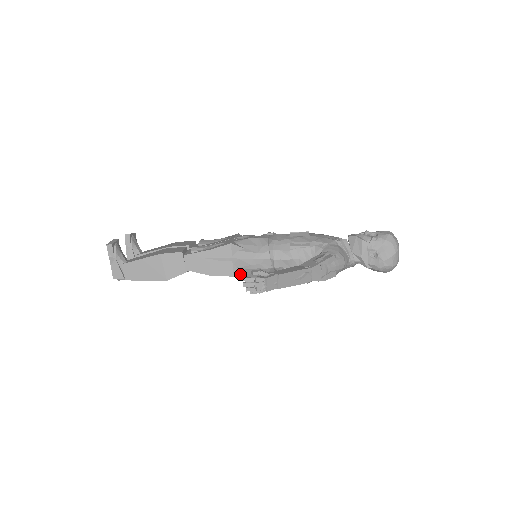
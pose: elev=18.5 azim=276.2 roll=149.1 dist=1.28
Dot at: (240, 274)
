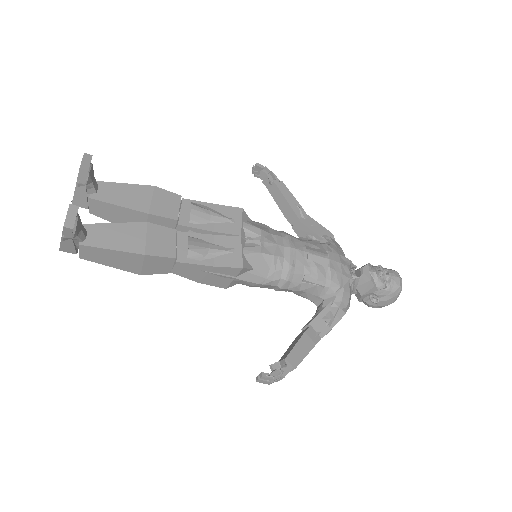
Dot at: occluded
